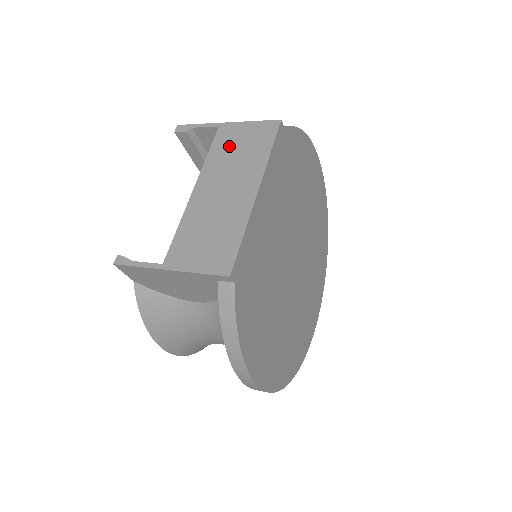
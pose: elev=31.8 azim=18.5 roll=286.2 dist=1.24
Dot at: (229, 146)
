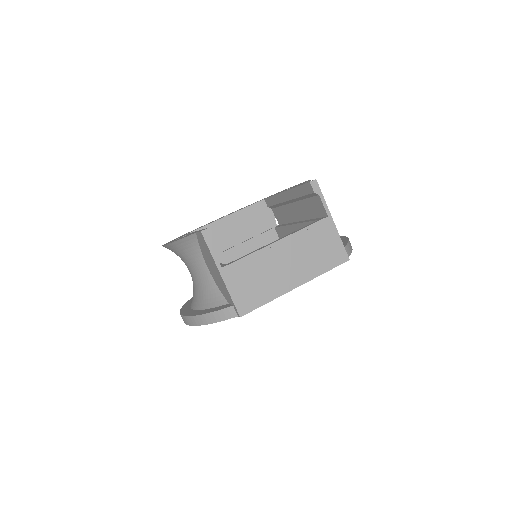
Dot at: (317, 239)
